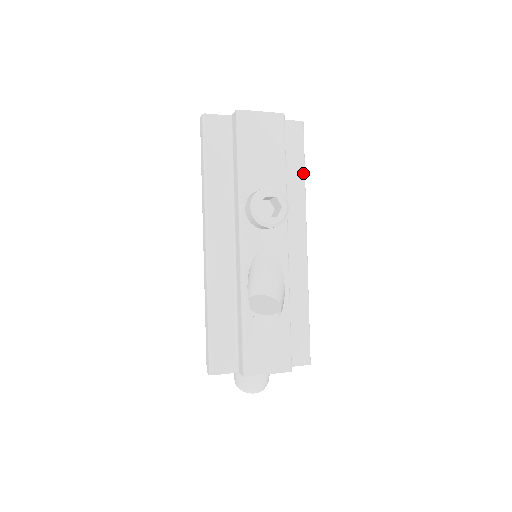
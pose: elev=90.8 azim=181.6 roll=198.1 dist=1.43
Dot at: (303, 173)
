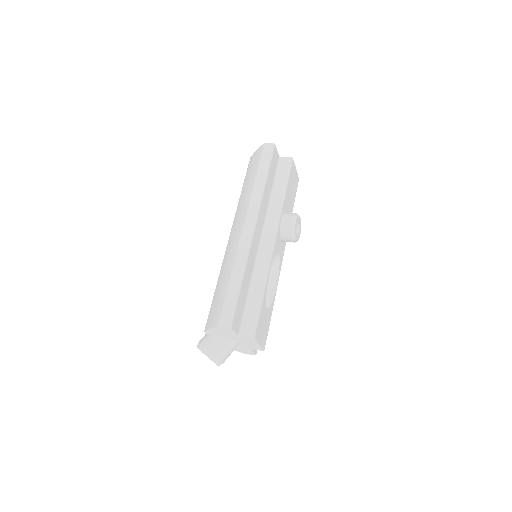
Dot at: occluded
